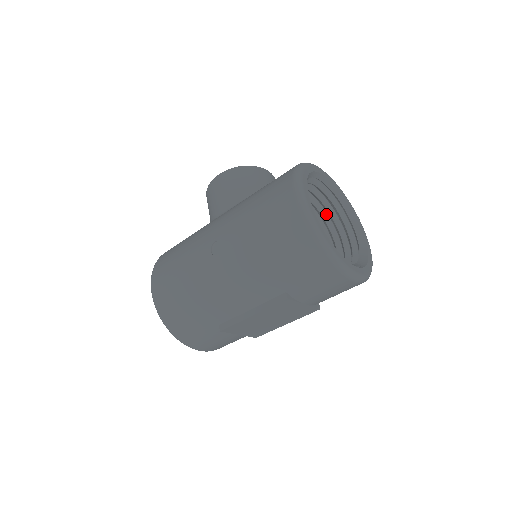
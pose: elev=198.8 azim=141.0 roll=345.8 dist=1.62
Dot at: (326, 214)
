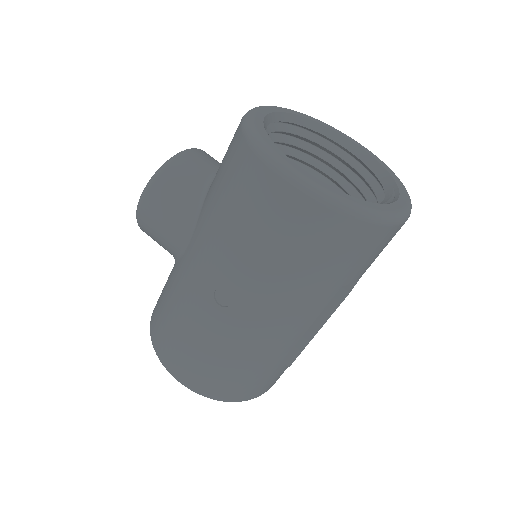
Dot at: (295, 151)
